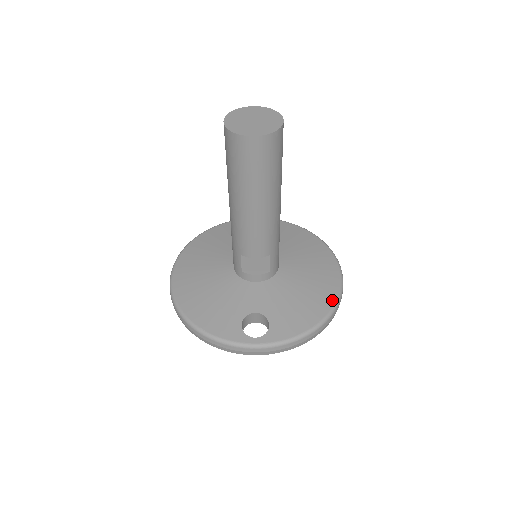
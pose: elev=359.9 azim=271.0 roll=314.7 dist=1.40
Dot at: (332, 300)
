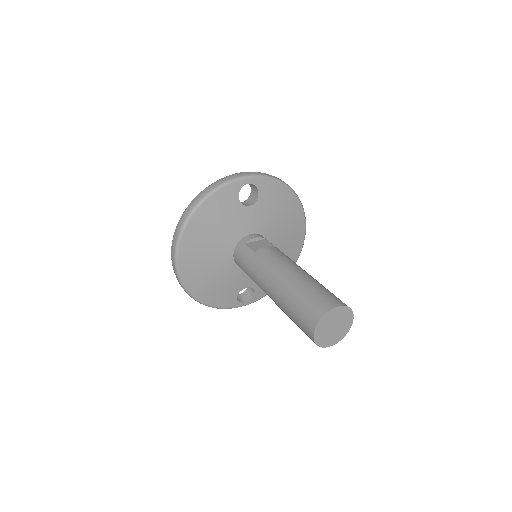
Dot at: (295, 260)
